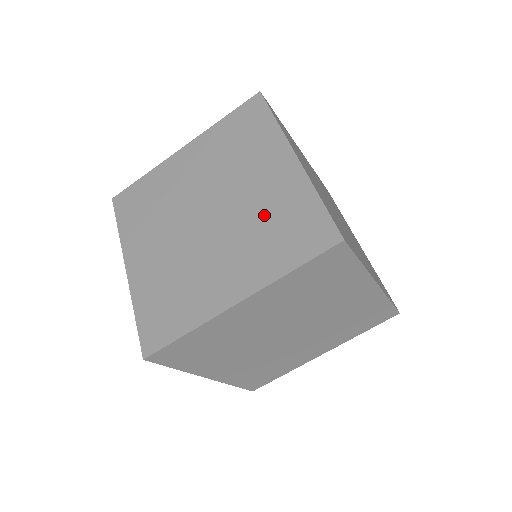
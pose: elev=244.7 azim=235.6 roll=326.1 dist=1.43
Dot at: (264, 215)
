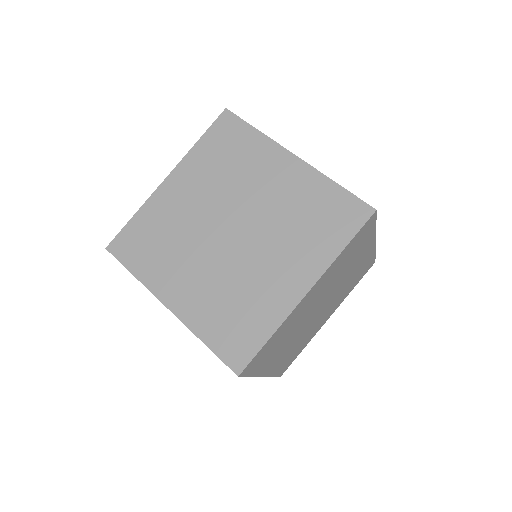
Dot at: occluded
